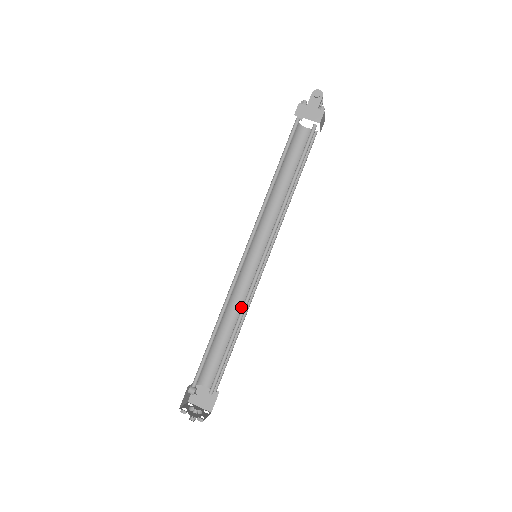
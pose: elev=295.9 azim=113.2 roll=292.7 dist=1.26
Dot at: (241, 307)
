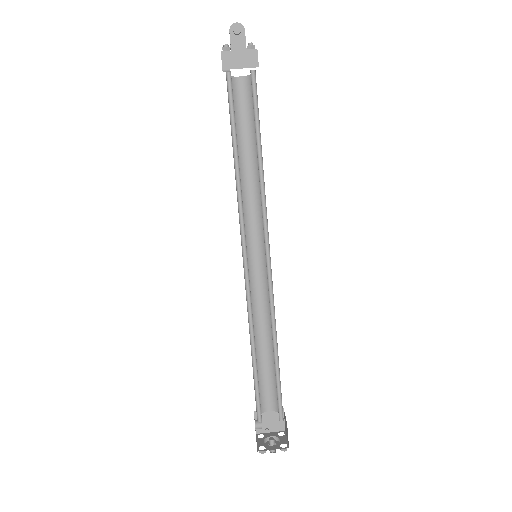
Dot at: (264, 316)
